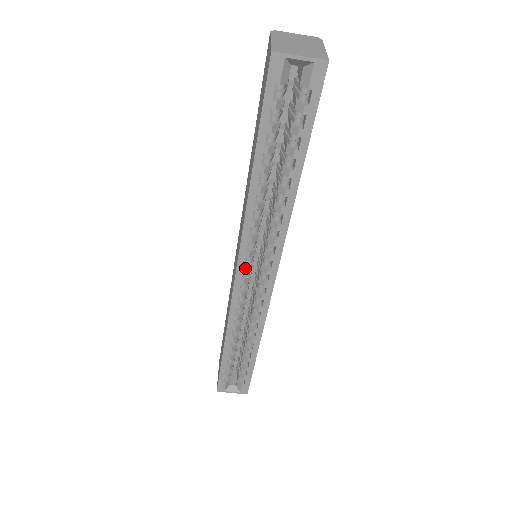
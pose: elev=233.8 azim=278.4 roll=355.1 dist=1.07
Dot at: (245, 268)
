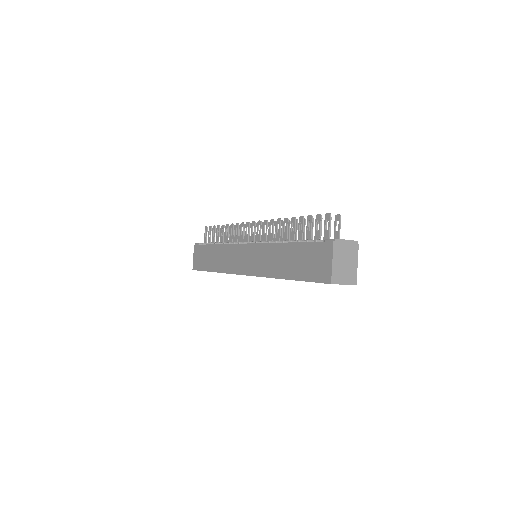
Dot at: occluded
